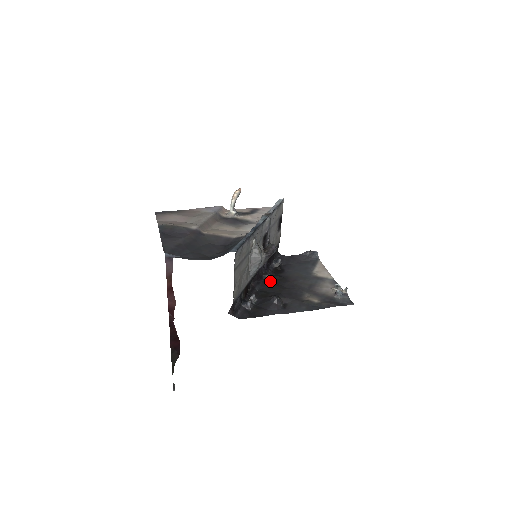
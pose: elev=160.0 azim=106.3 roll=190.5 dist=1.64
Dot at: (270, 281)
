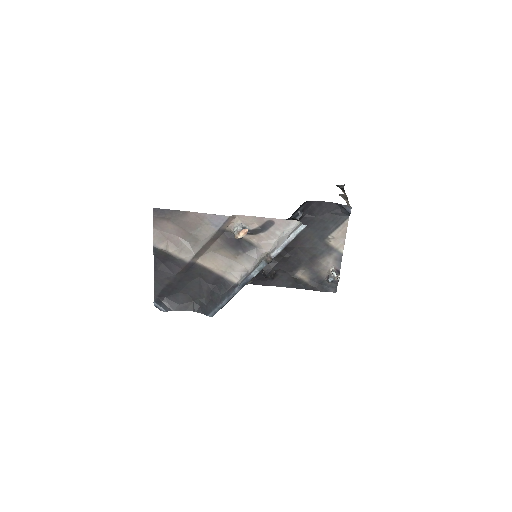
Dot at: occluded
